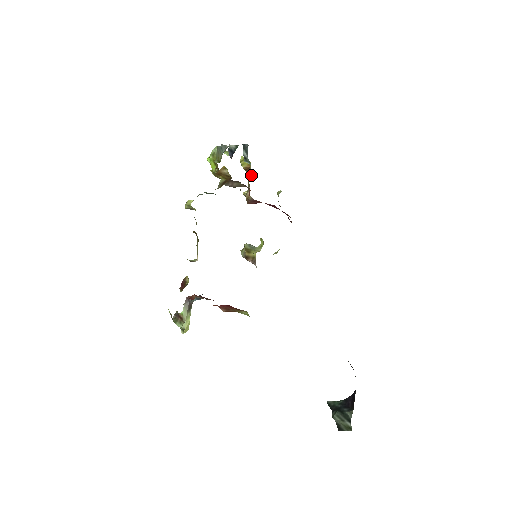
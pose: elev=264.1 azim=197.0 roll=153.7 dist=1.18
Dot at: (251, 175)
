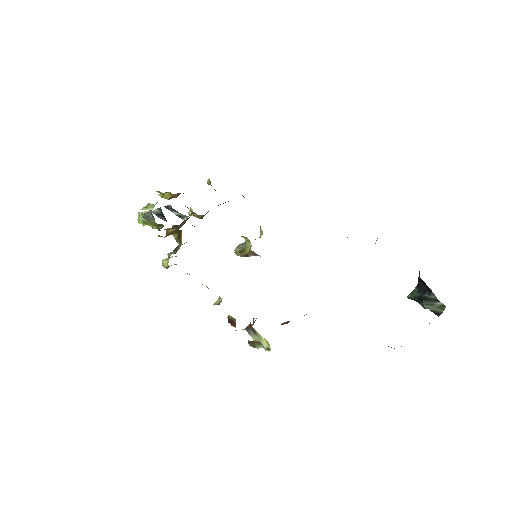
Dot at: (178, 195)
